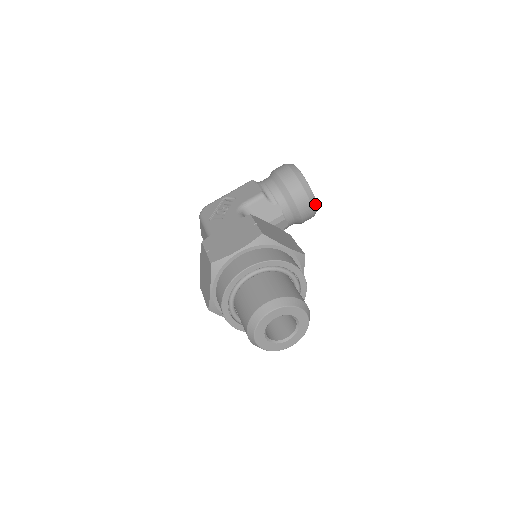
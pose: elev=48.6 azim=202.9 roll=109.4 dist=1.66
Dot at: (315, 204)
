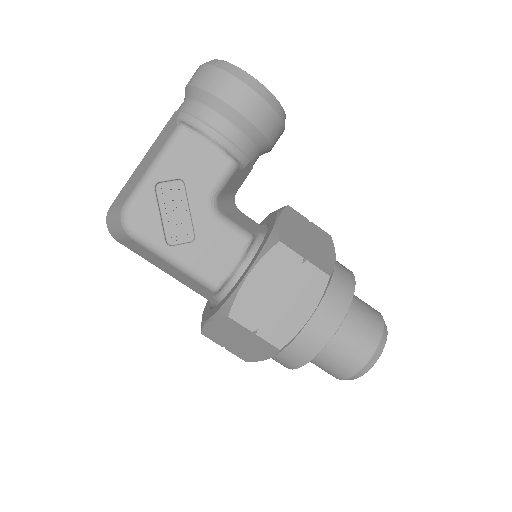
Dot at: occluded
